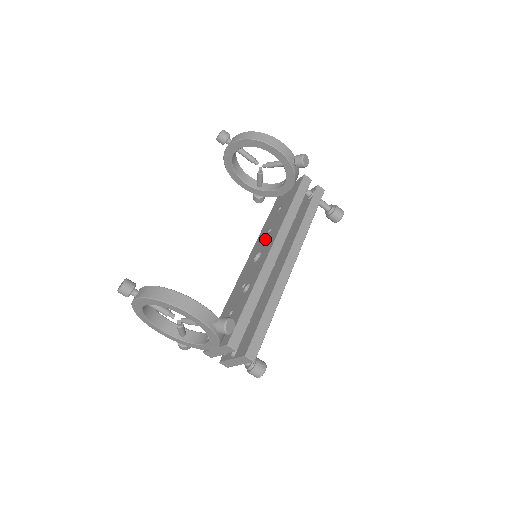
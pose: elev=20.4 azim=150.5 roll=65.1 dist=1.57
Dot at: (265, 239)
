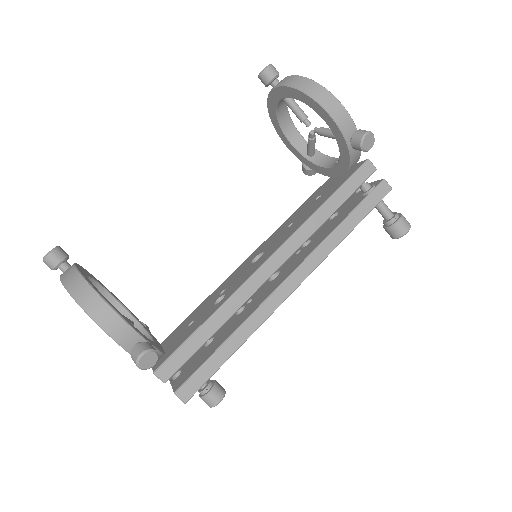
Dot at: (279, 235)
